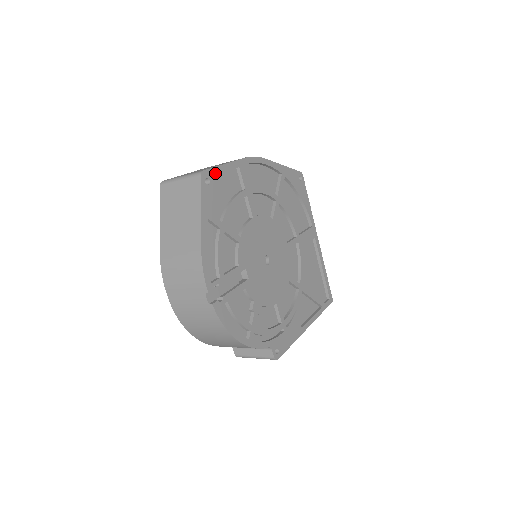
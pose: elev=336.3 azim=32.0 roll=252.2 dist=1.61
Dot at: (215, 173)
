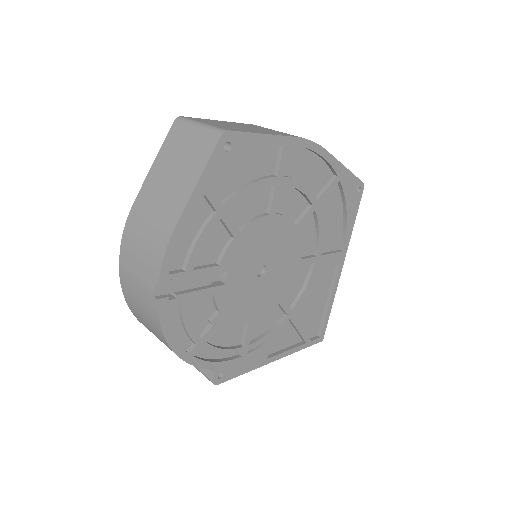
Dot at: (245, 140)
